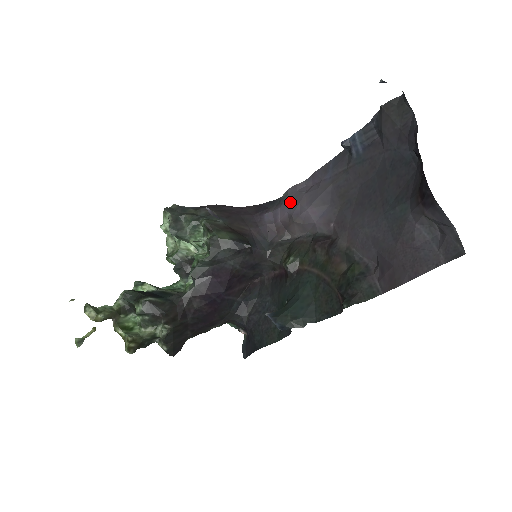
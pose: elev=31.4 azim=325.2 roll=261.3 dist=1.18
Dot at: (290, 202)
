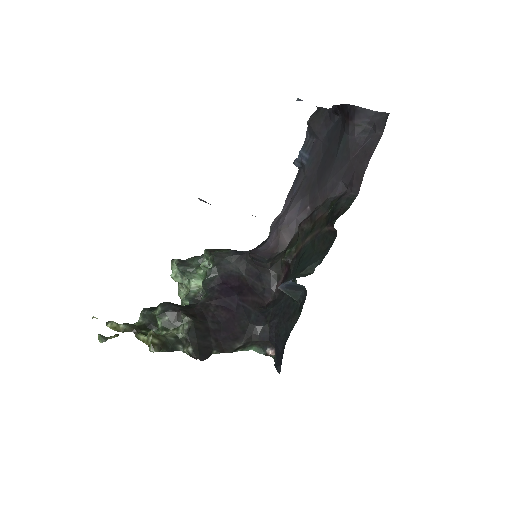
Dot at: (274, 226)
